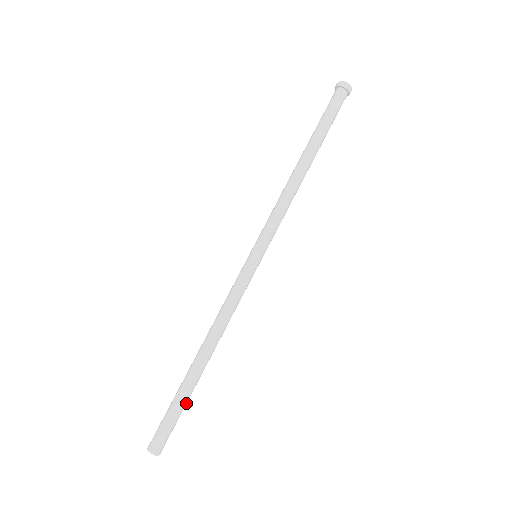
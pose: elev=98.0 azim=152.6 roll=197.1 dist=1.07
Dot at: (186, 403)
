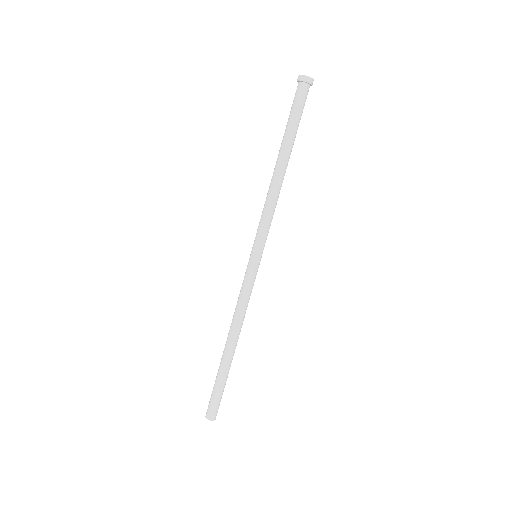
Dot at: (226, 380)
